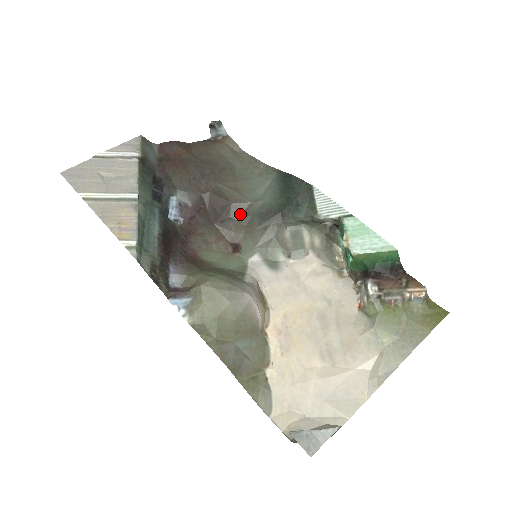
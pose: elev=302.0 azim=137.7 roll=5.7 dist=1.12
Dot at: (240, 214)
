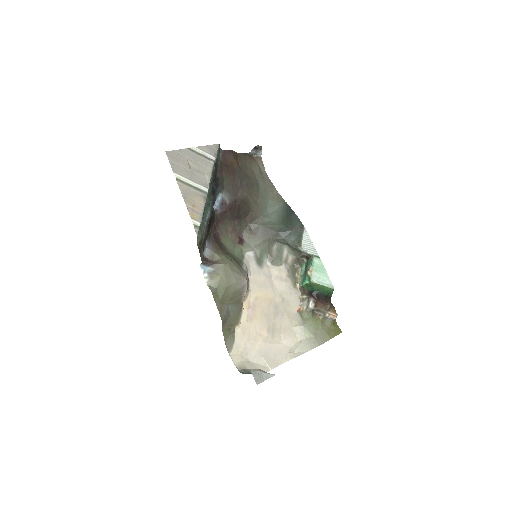
Dot at: (252, 220)
